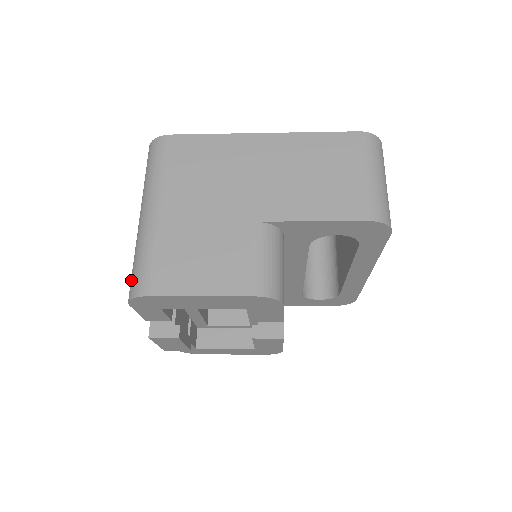
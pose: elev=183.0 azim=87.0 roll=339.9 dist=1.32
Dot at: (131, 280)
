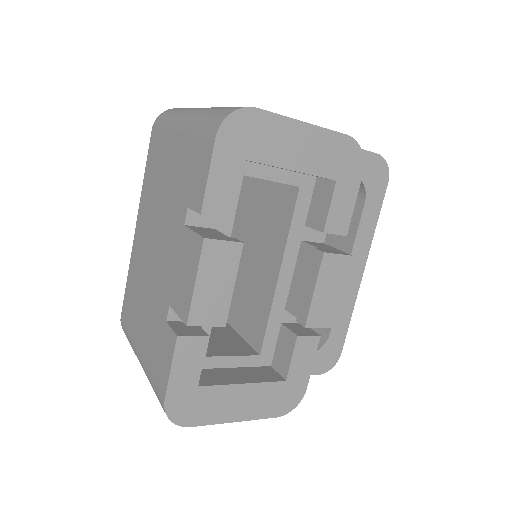
Dot at: (213, 119)
